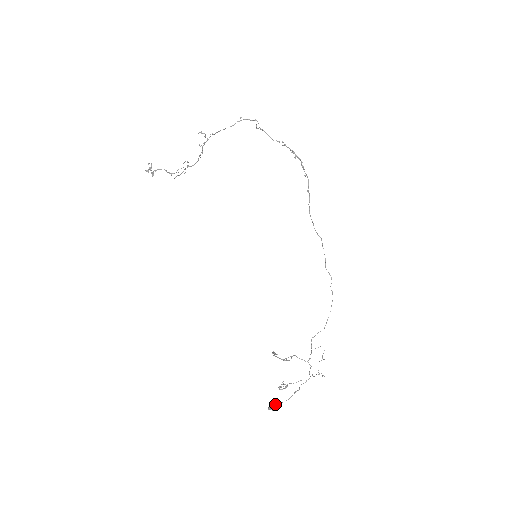
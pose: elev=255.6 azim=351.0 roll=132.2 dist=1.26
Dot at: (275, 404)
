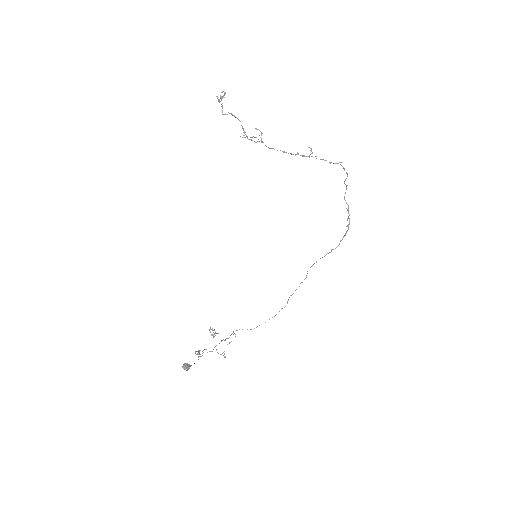
Dot at: (189, 366)
